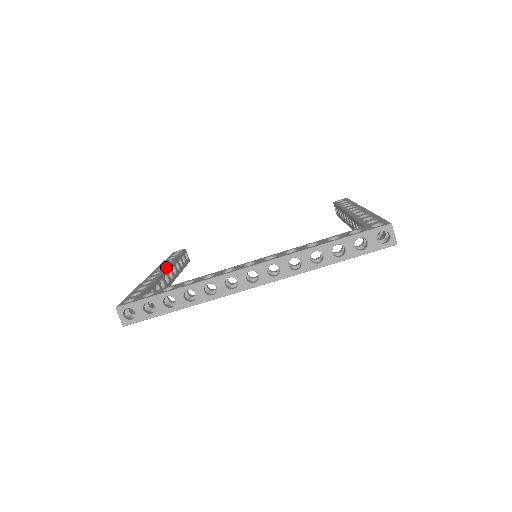
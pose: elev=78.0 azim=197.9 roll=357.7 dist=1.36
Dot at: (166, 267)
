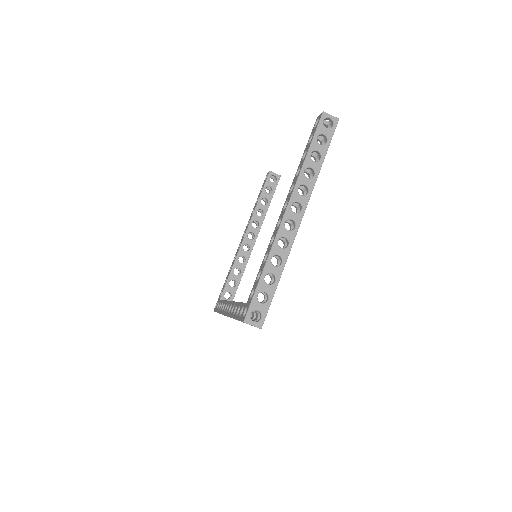
Dot at: occluded
